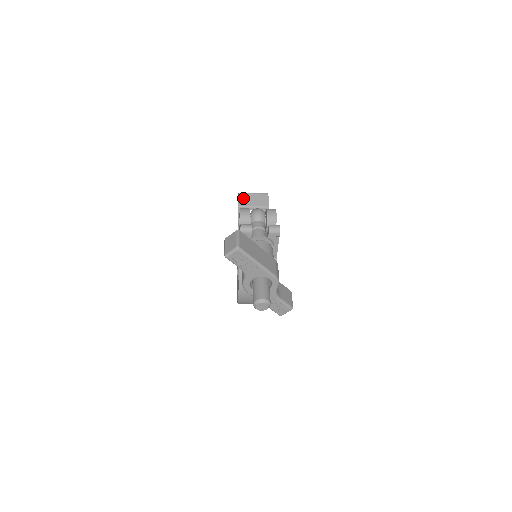
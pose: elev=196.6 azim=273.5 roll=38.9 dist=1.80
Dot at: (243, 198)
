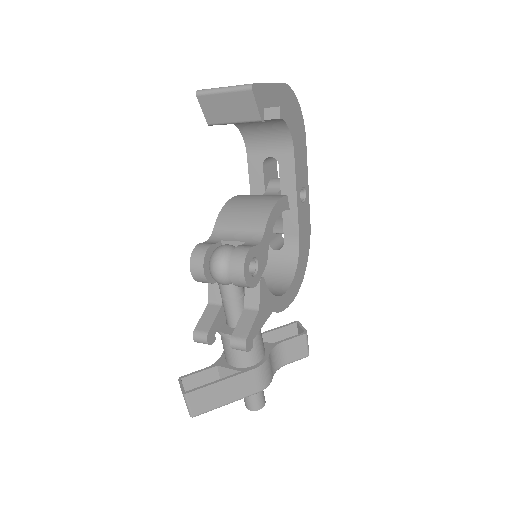
Dot at: (208, 107)
